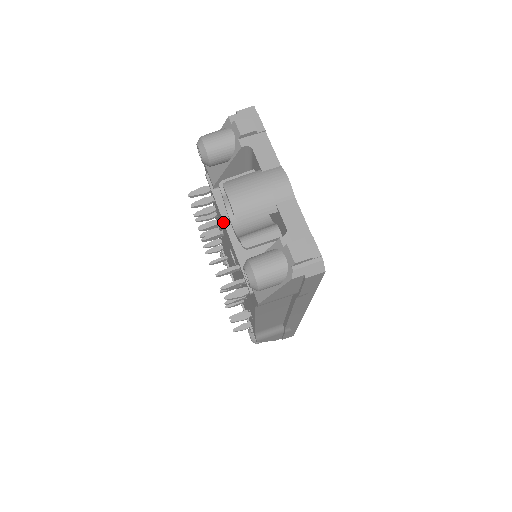
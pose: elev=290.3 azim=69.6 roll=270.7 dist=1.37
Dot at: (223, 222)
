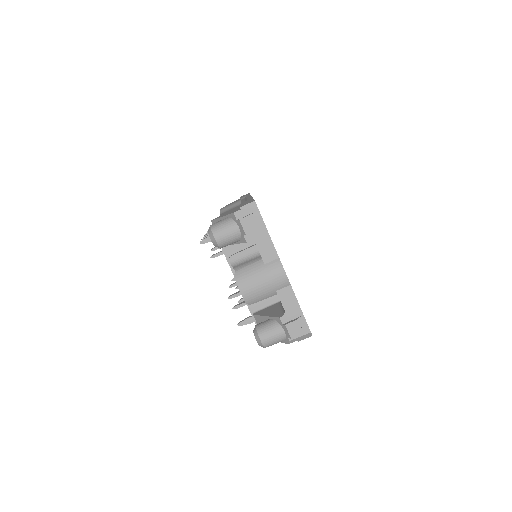
Dot at: occluded
